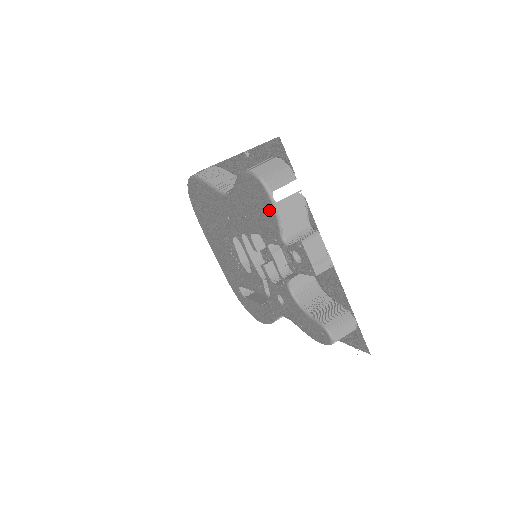
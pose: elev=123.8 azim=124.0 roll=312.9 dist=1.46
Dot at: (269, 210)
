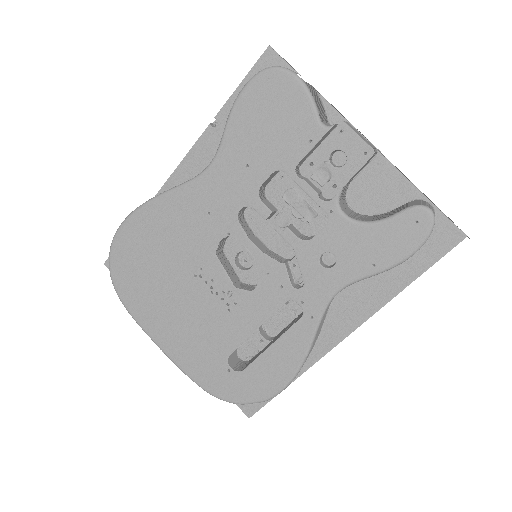
Dot at: (295, 99)
